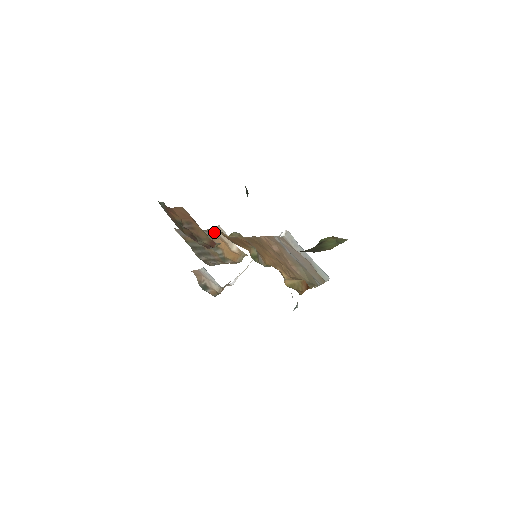
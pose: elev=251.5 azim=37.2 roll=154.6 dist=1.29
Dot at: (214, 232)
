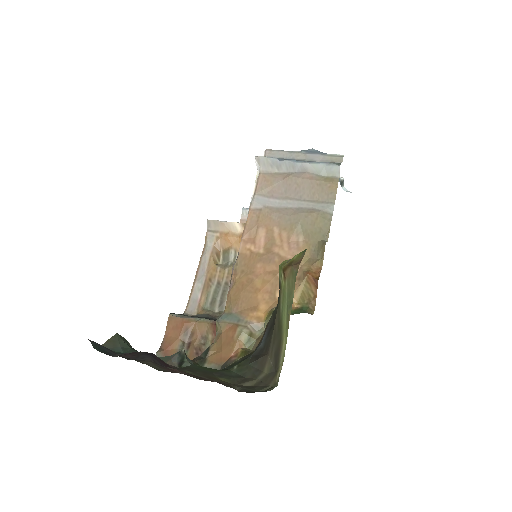
Dot at: (211, 235)
